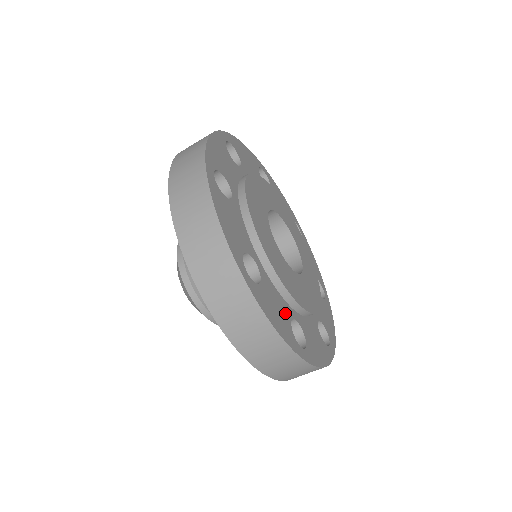
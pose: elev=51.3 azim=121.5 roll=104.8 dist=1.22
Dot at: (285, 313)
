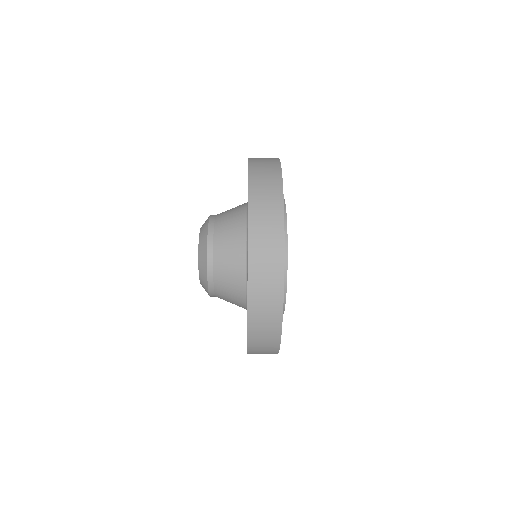
Dot at: occluded
